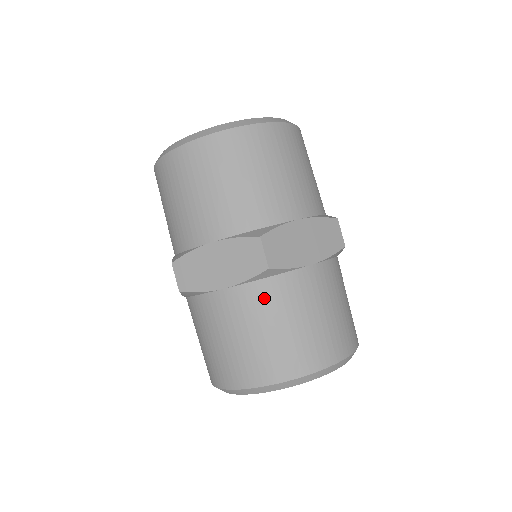
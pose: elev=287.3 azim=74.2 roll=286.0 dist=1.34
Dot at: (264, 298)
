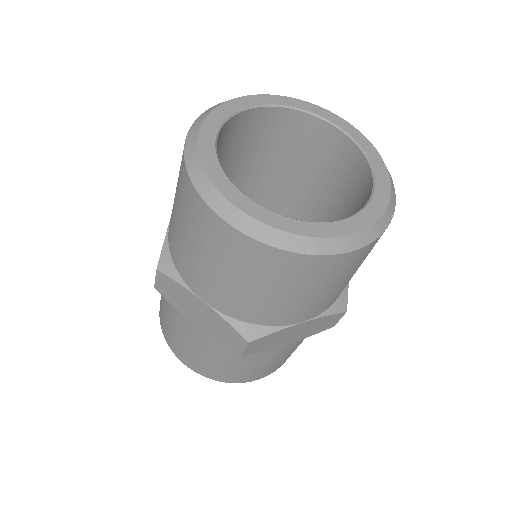
Dot at: (226, 351)
